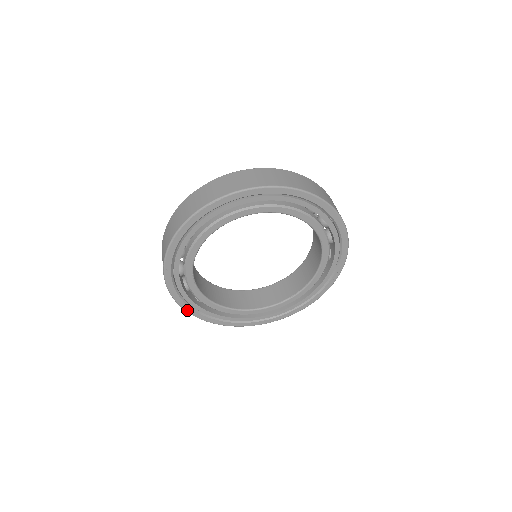
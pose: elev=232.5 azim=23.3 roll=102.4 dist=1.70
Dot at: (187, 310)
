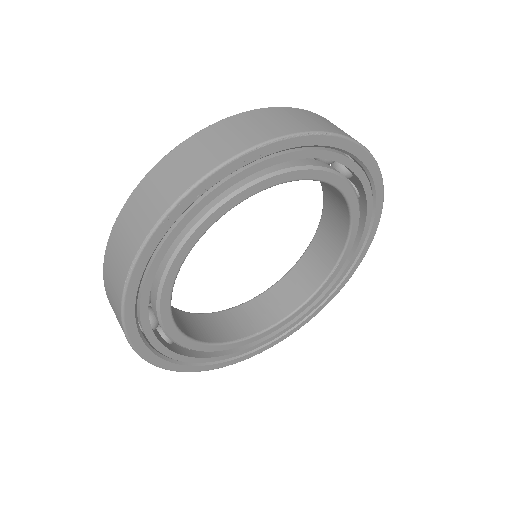
Dot at: (126, 315)
